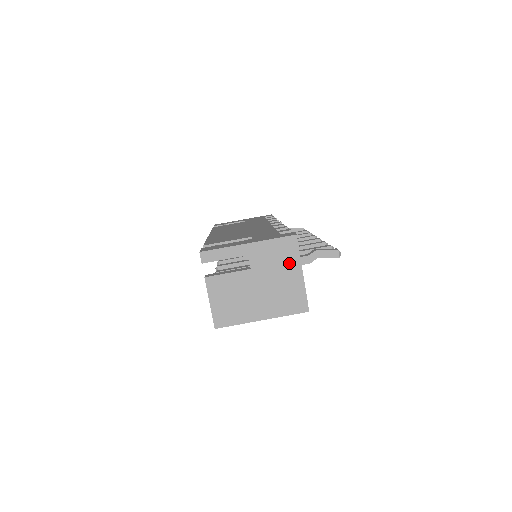
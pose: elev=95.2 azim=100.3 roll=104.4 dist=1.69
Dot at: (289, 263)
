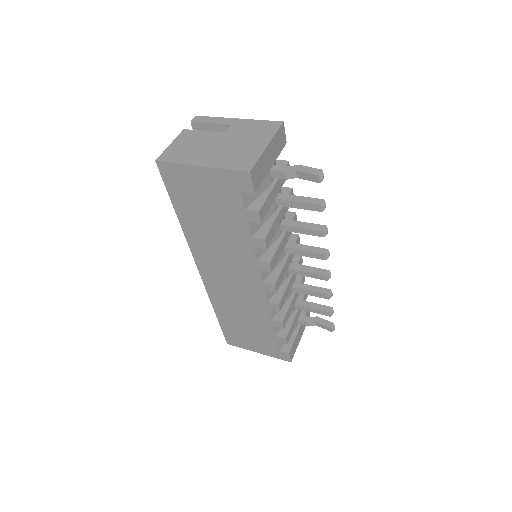
Dot at: (261, 136)
